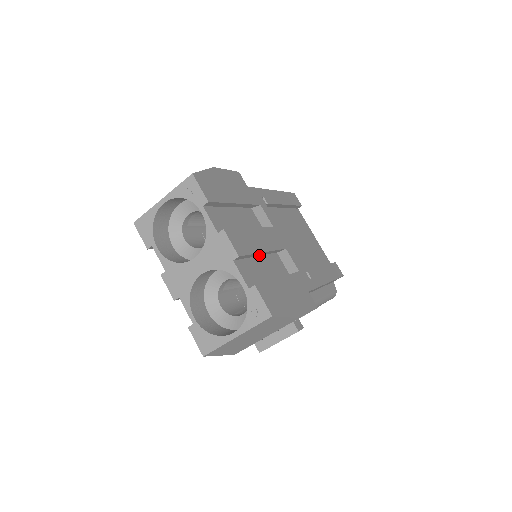
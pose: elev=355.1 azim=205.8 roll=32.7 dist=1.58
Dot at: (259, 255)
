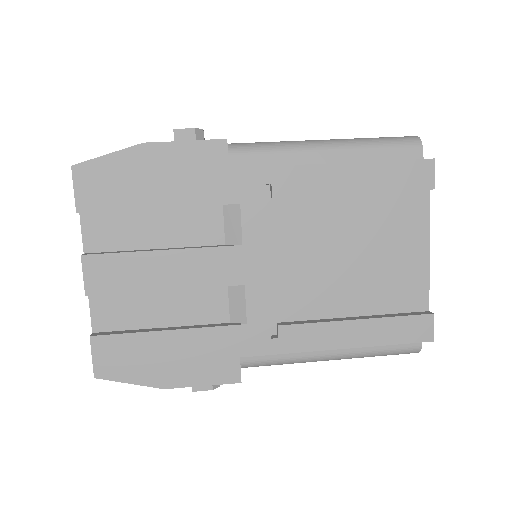
Dot at: (164, 288)
